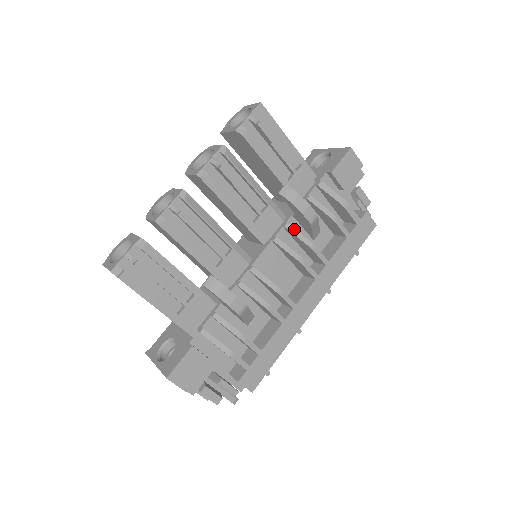
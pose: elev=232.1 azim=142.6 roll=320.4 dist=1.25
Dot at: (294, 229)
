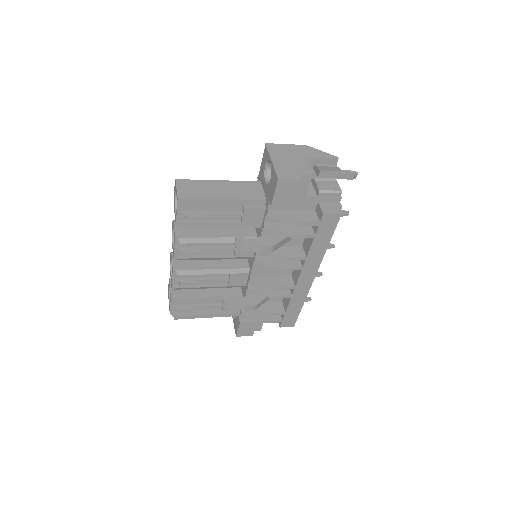
Dot at: occluded
